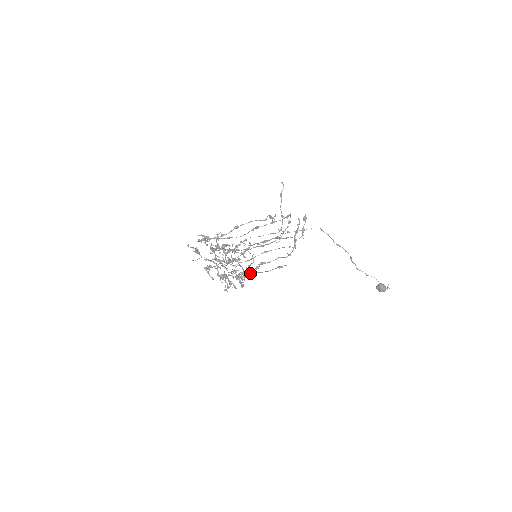
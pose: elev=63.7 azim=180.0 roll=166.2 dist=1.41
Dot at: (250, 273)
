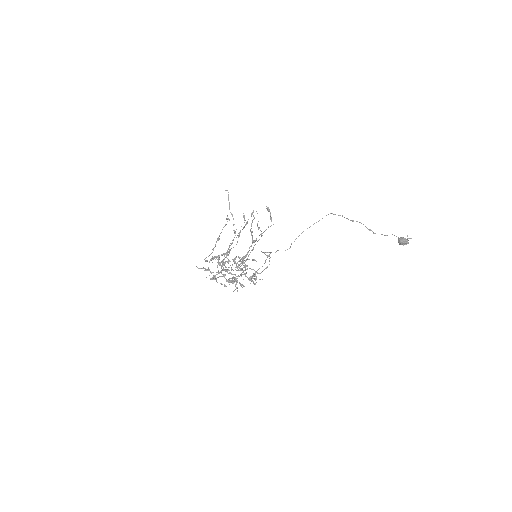
Dot at: (244, 270)
